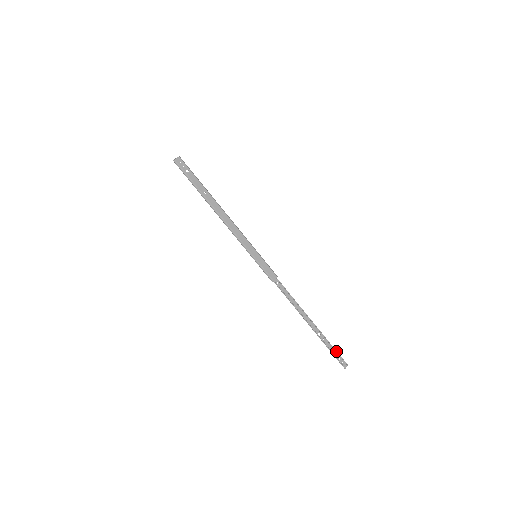
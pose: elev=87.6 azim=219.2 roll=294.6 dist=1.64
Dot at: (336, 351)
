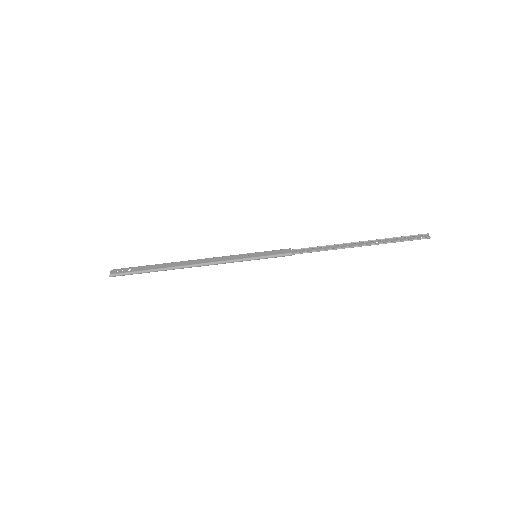
Dot at: (405, 236)
